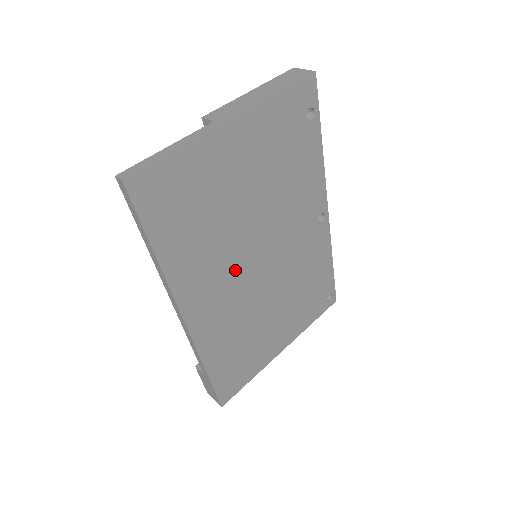
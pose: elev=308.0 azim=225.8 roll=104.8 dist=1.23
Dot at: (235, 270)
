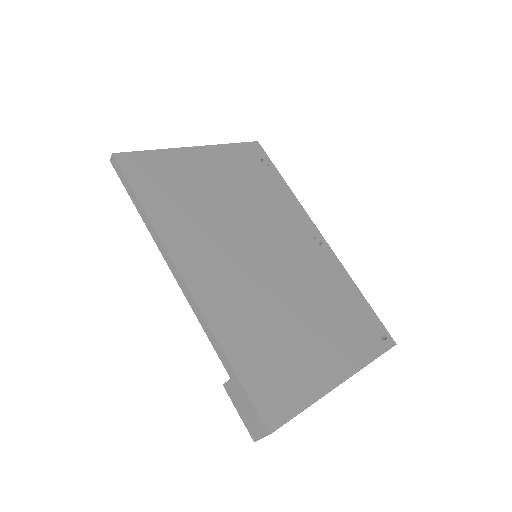
Dot at: (232, 252)
